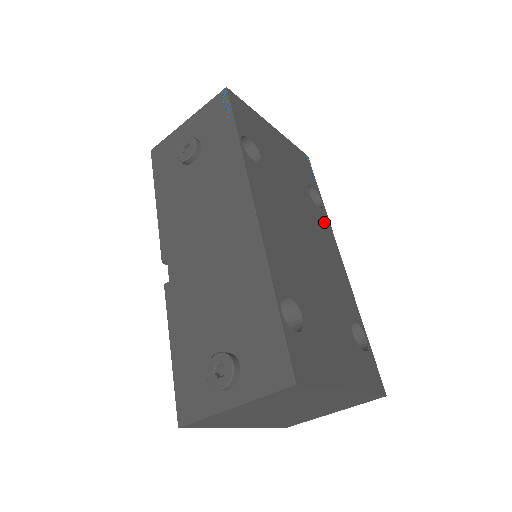
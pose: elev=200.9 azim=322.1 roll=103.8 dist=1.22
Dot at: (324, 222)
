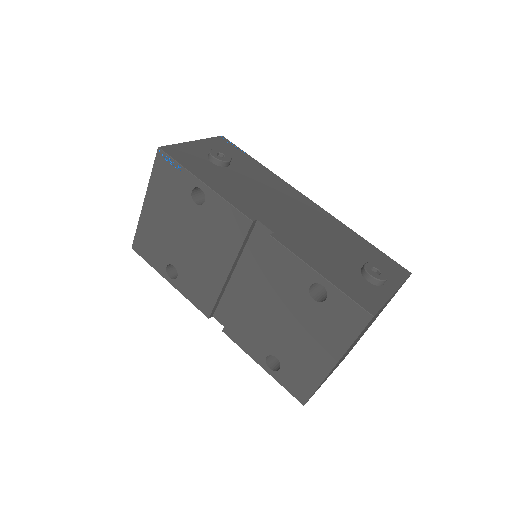
Dot at: occluded
